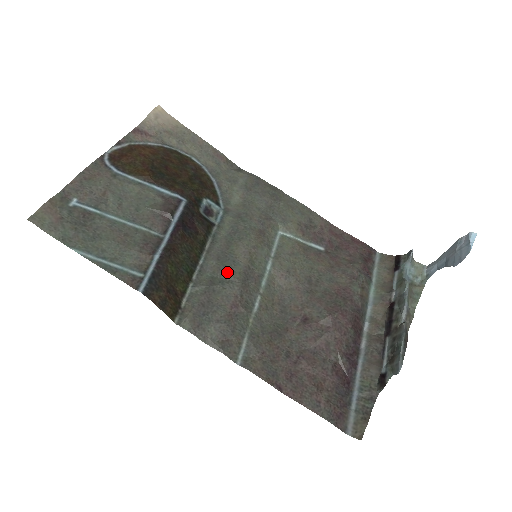
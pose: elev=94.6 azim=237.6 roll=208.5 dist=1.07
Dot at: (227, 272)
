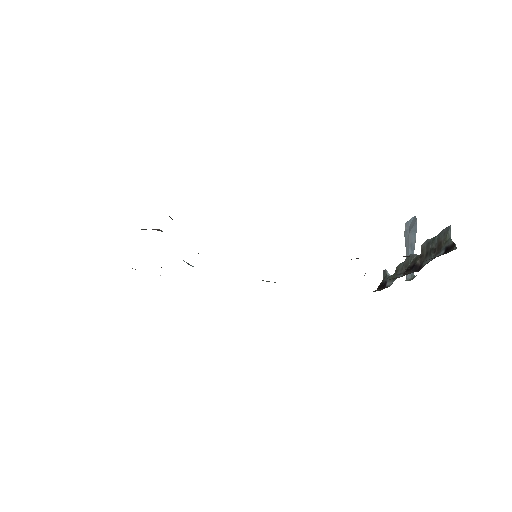
Dot at: occluded
